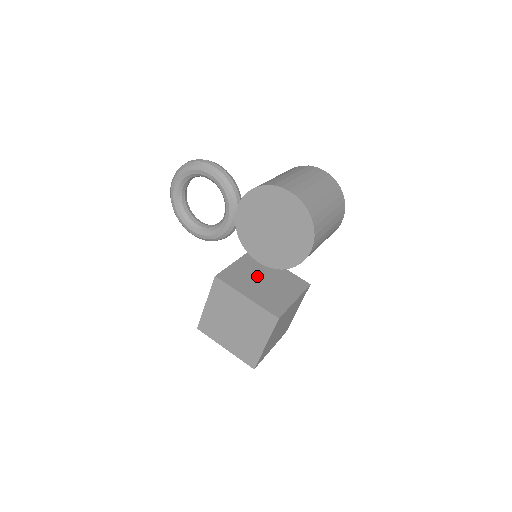
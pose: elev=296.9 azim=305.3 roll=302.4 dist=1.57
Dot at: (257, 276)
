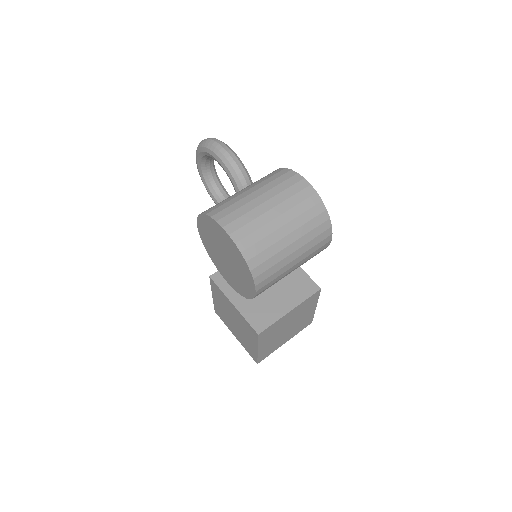
Dot at: occluded
